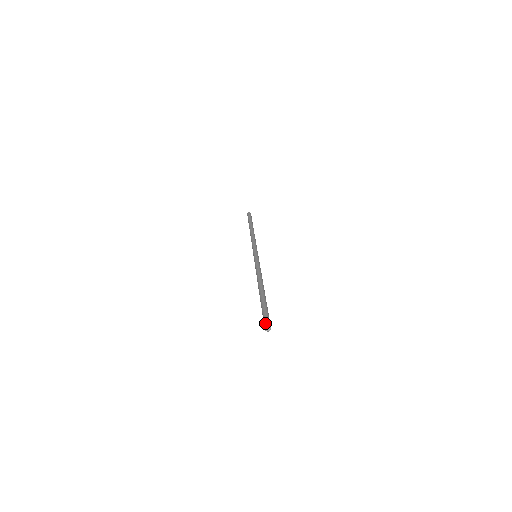
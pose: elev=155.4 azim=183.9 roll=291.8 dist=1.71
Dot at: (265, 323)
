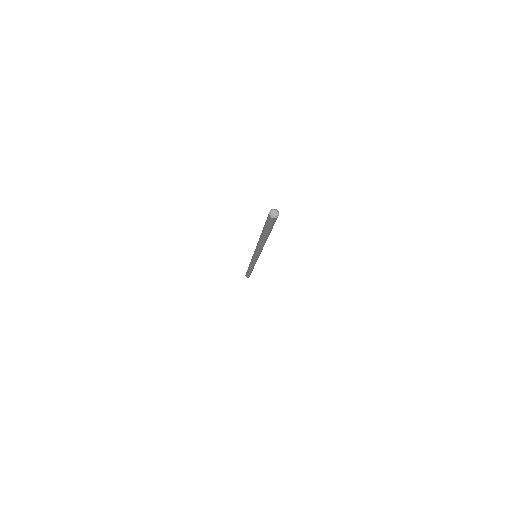
Dot at: occluded
